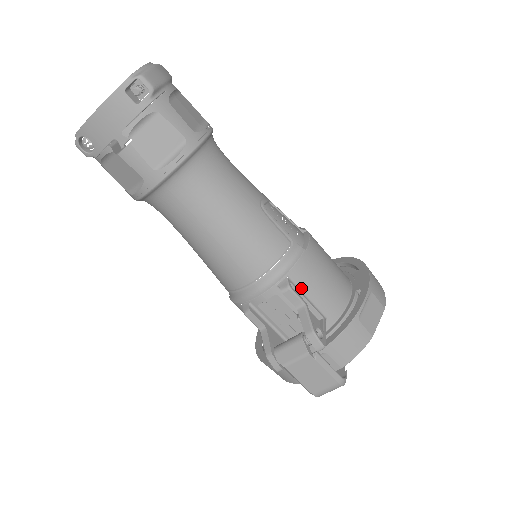
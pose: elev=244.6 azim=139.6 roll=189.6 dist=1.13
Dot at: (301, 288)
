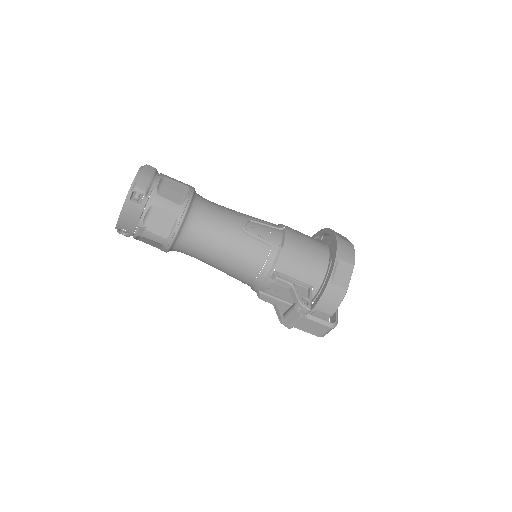
Dot at: (287, 273)
